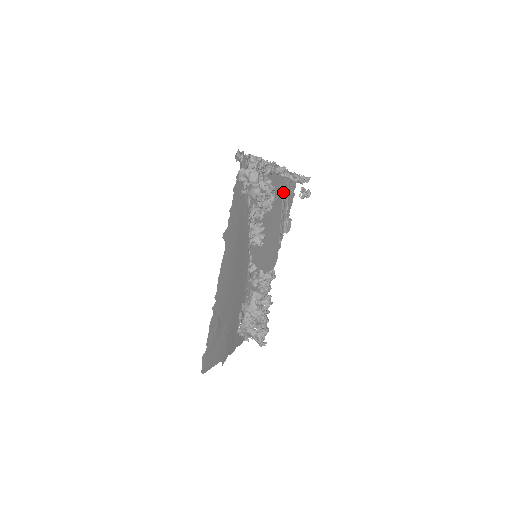
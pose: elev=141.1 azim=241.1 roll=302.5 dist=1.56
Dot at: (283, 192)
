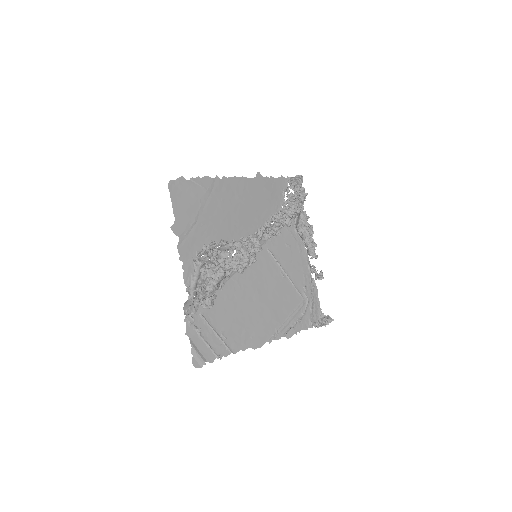
Dot at: (304, 299)
